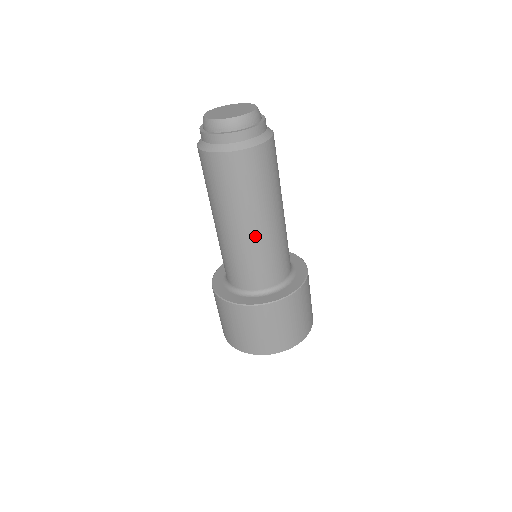
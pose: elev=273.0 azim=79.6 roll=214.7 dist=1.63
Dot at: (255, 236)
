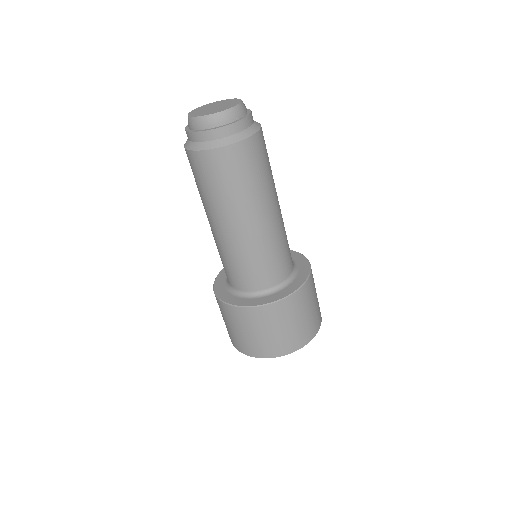
Dot at: (255, 233)
